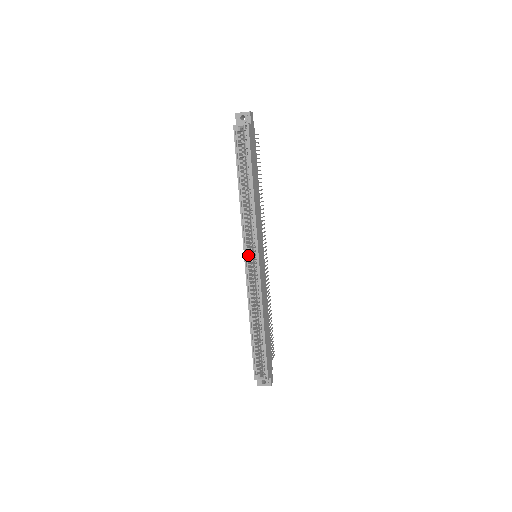
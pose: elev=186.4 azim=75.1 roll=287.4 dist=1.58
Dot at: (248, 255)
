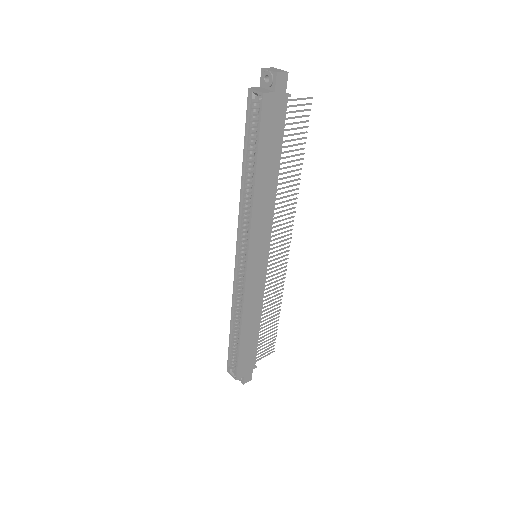
Dot at: (242, 253)
